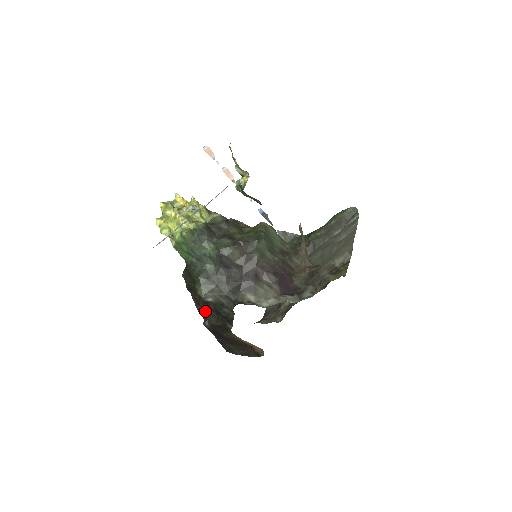
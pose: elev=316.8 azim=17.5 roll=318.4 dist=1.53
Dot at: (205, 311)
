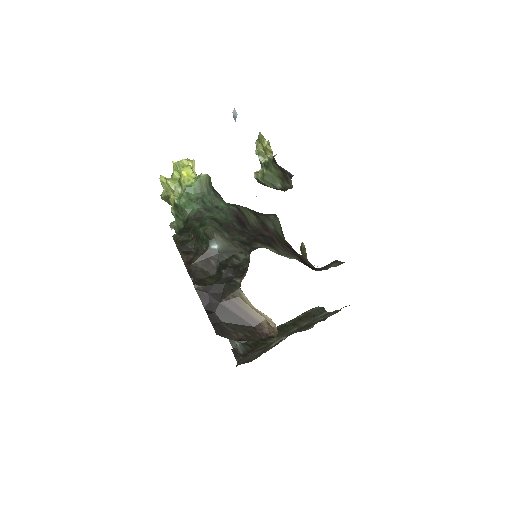
Dot at: (198, 272)
